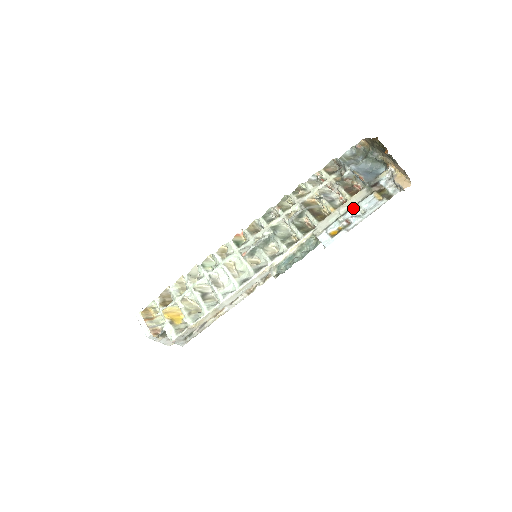
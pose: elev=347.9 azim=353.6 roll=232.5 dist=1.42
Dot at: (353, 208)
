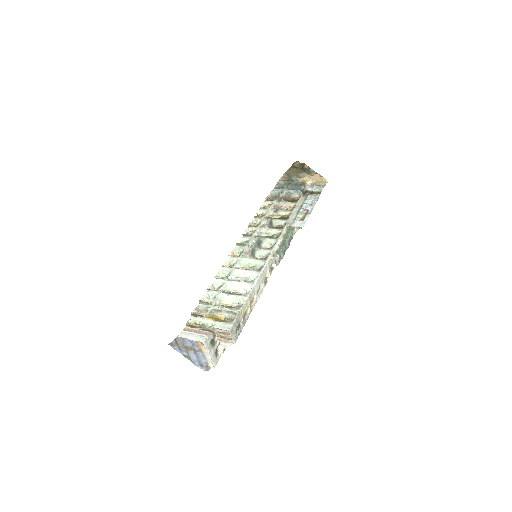
Dot at: (303, 205)
